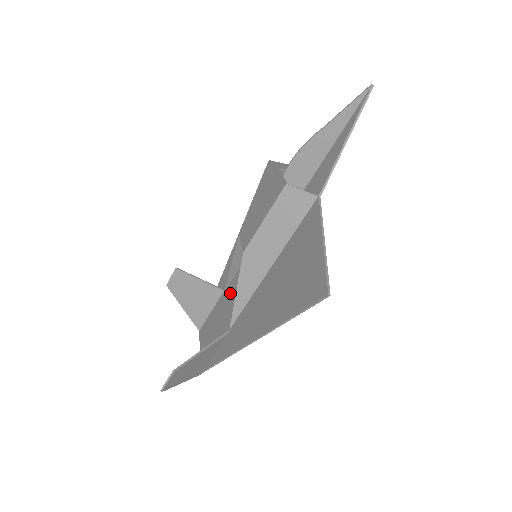
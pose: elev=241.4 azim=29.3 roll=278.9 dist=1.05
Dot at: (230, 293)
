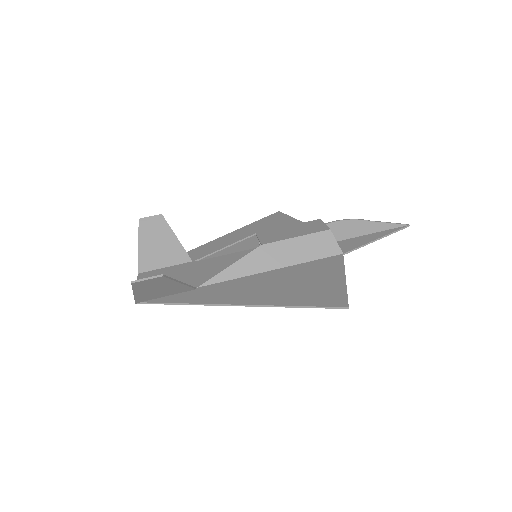
Dot at: (203, 265)
